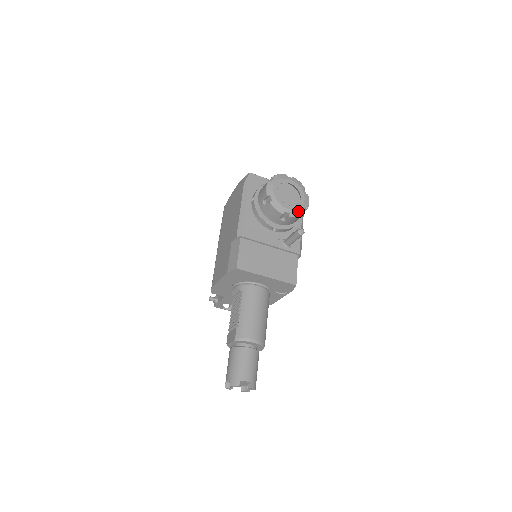
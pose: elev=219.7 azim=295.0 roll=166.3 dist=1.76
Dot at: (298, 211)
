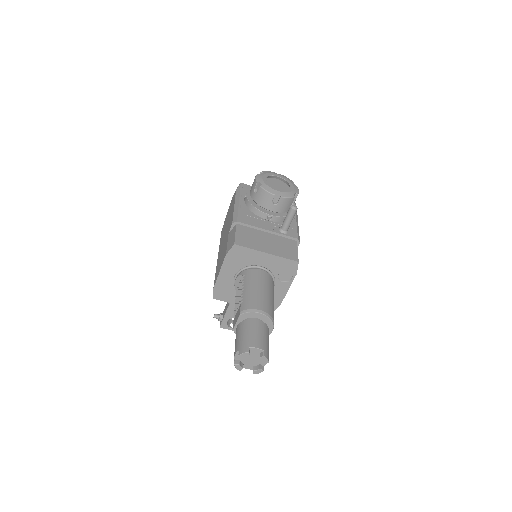
Dot at: (289, 194)
